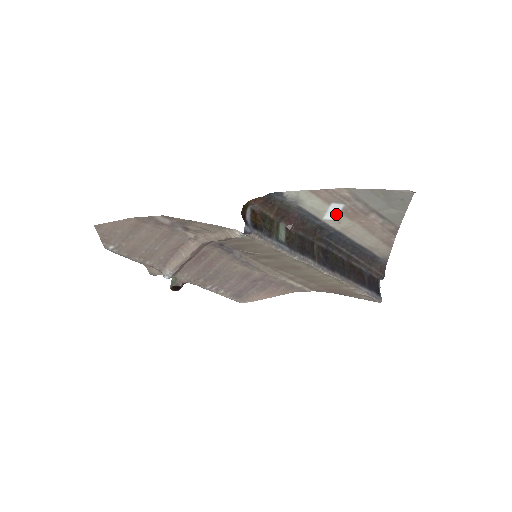
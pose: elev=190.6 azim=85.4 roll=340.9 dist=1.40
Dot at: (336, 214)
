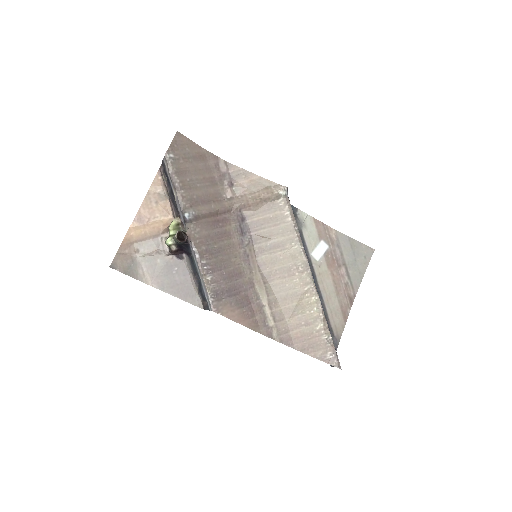
Dot at: (320, 255)
